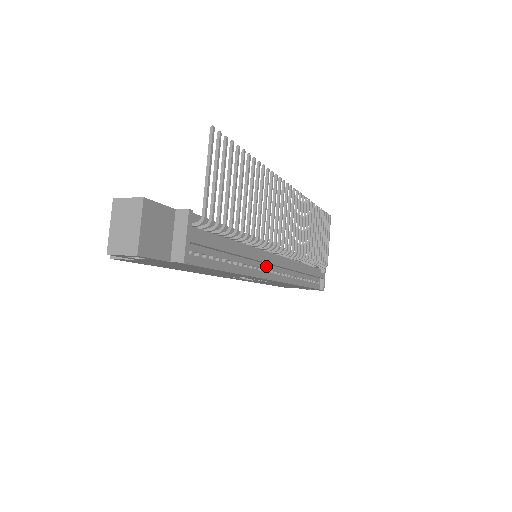
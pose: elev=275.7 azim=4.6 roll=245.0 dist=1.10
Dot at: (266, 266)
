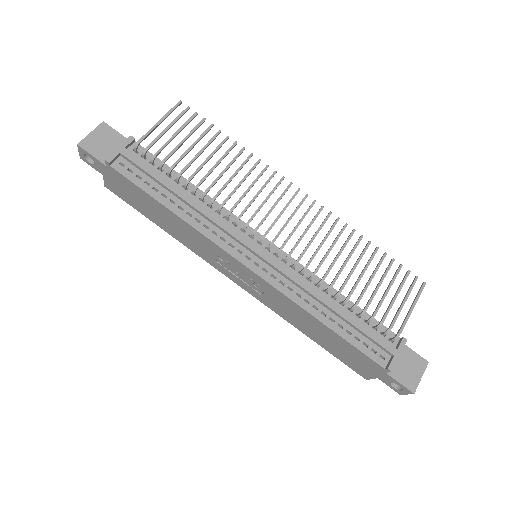
Dot at: (239, 246)
